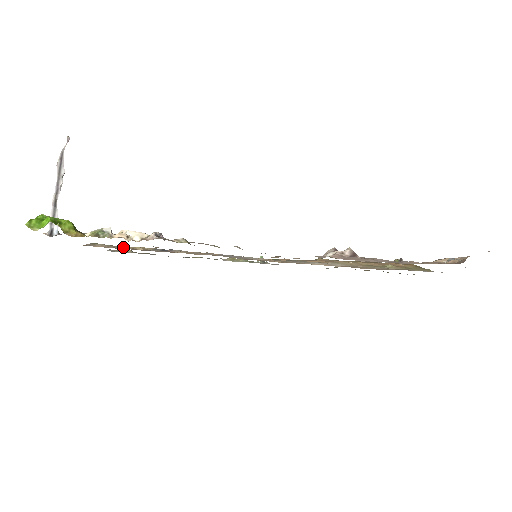
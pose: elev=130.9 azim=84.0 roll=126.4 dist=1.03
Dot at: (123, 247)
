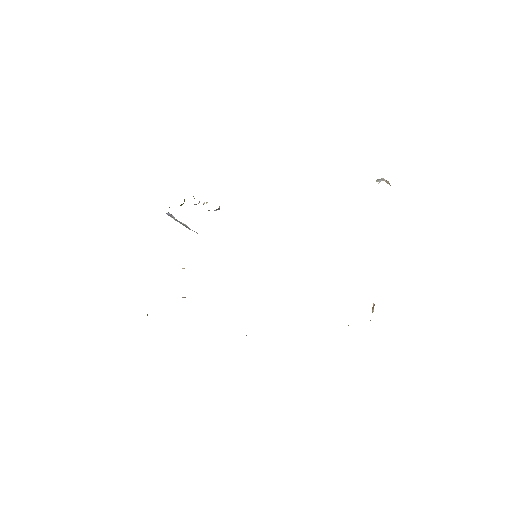
Dot at: occluded
